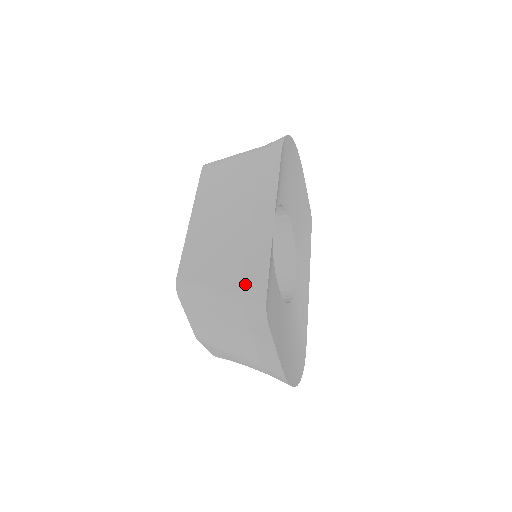
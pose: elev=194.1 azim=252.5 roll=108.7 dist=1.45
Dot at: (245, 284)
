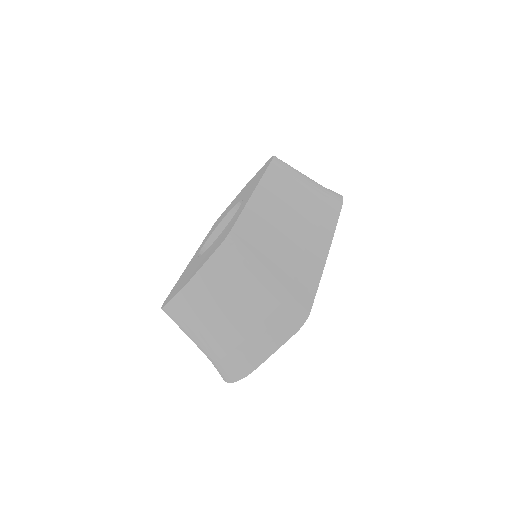
Dot at: (294, 286)
